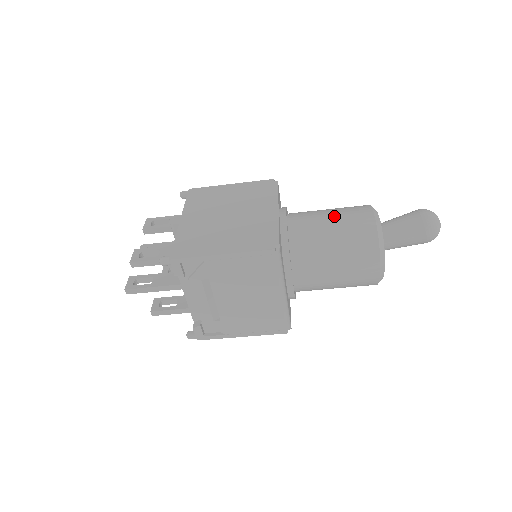
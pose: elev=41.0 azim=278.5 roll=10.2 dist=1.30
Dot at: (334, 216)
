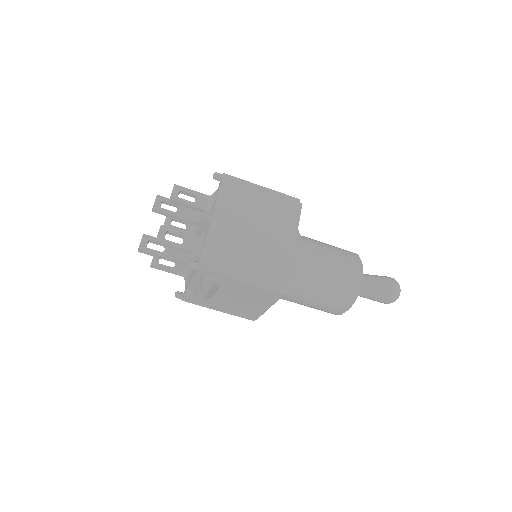
Dot at: (333, 264)
